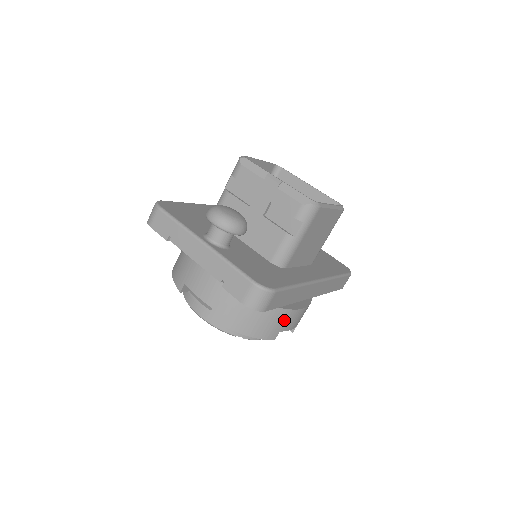
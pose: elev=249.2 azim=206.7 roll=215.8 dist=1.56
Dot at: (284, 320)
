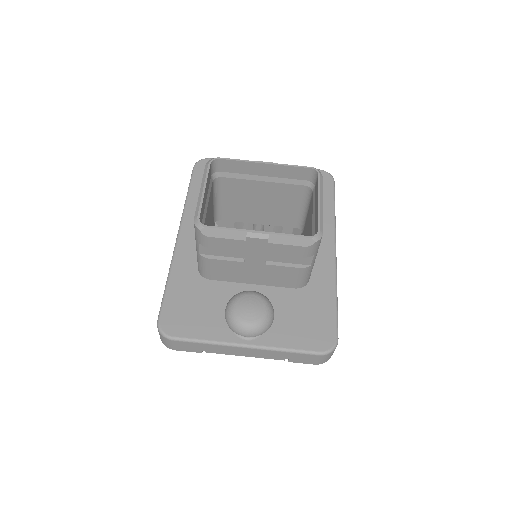
Dot at: occluded
